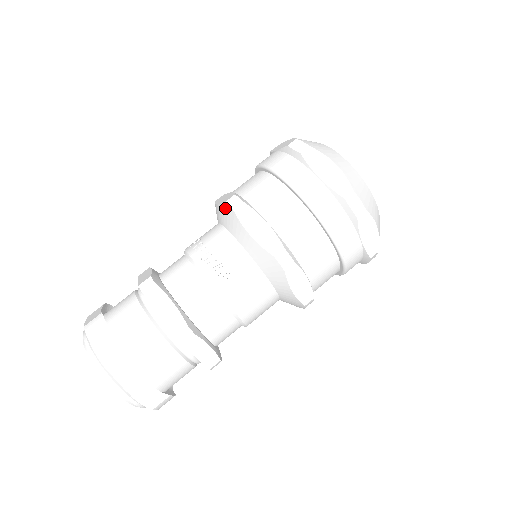
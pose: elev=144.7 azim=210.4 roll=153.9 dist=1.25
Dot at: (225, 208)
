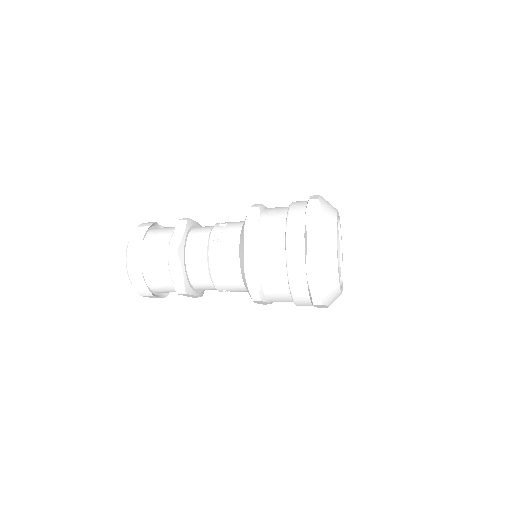
Dot at: occluded
